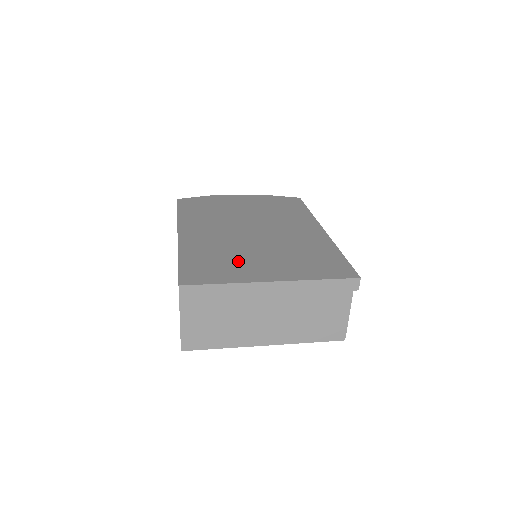
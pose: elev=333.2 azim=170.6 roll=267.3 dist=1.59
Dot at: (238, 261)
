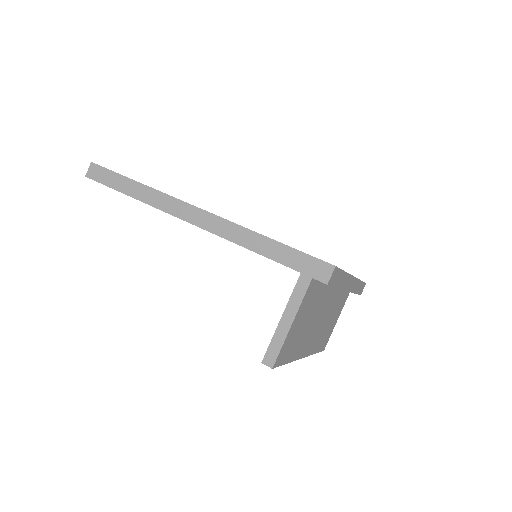
Dot at: occluded
